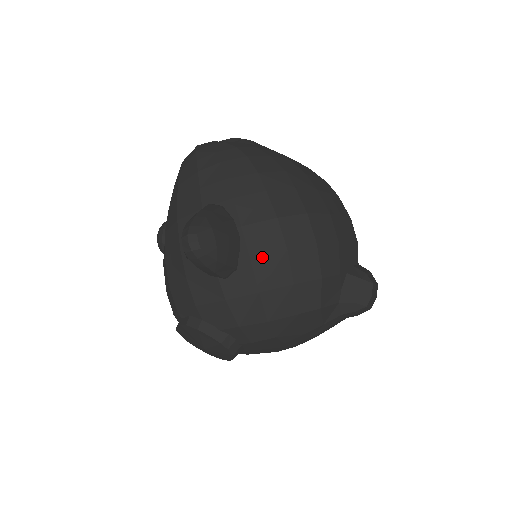
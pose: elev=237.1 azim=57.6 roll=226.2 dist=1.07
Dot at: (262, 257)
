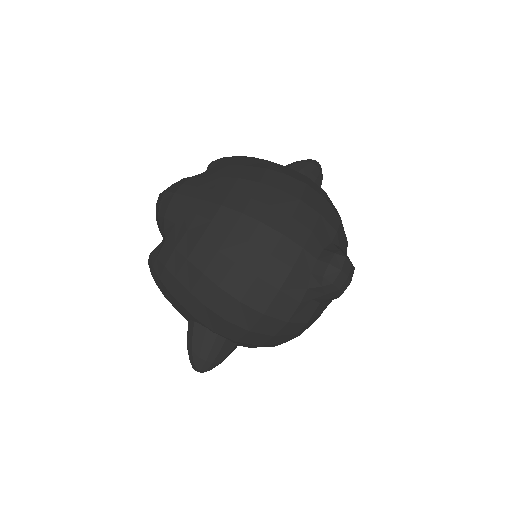
Dot at: (241, 339)
